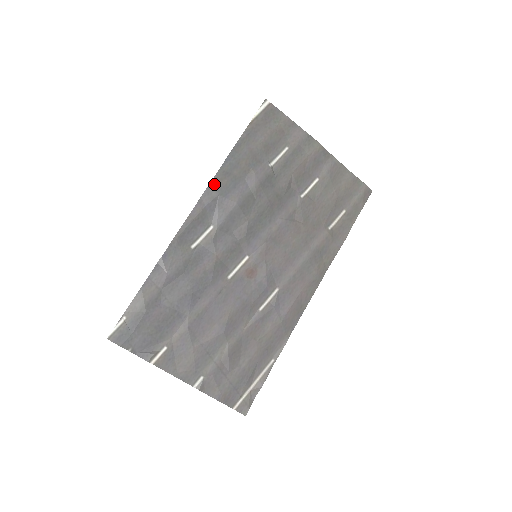
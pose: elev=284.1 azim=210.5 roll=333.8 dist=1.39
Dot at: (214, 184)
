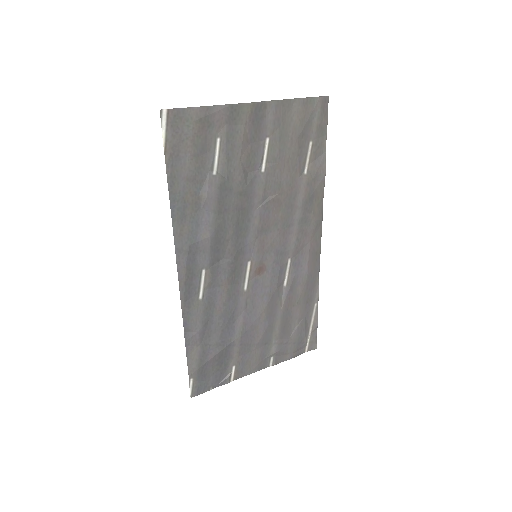
Dot at: (178, 240)
